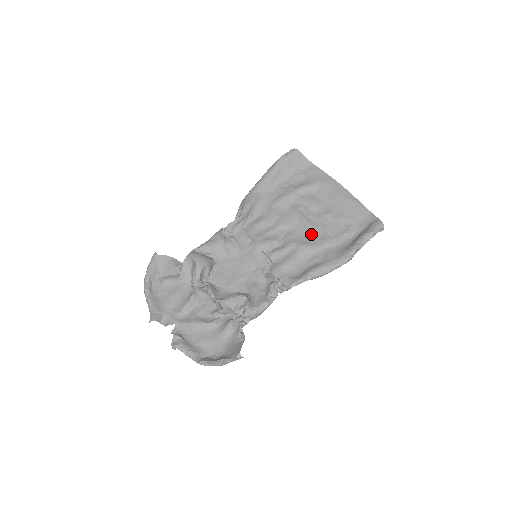
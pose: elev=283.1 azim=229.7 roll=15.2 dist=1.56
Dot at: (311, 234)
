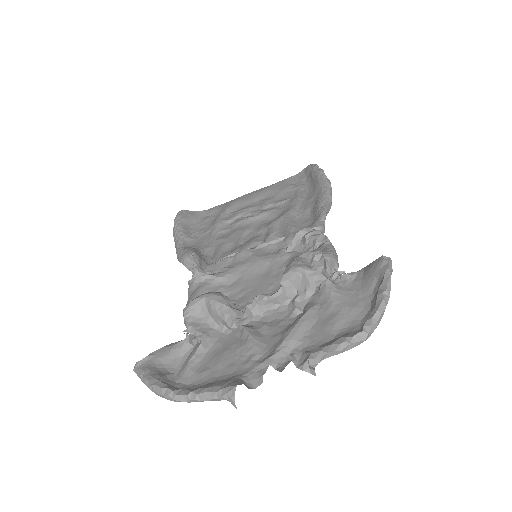
Dot at: (276, 212)
